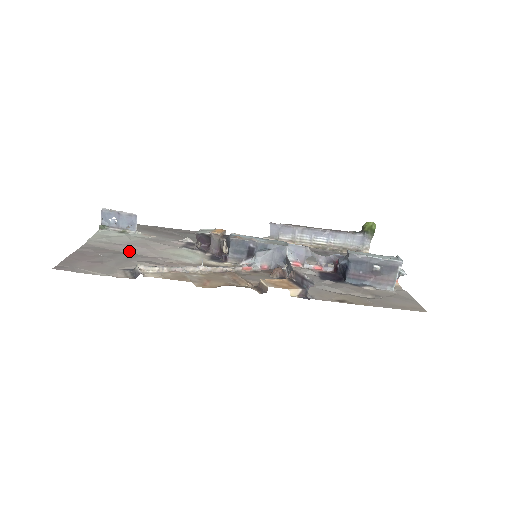
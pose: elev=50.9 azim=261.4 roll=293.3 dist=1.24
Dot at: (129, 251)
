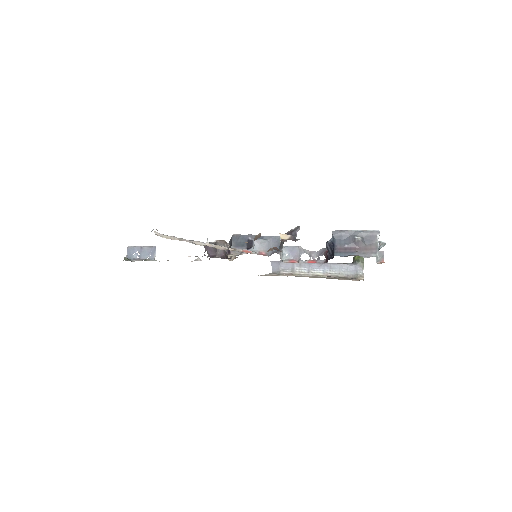
Dot at: occluded
